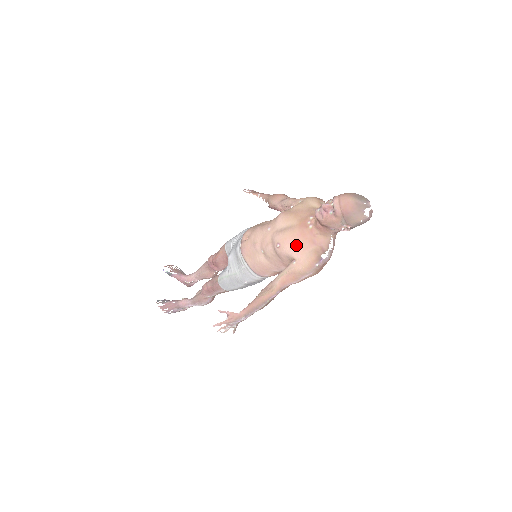
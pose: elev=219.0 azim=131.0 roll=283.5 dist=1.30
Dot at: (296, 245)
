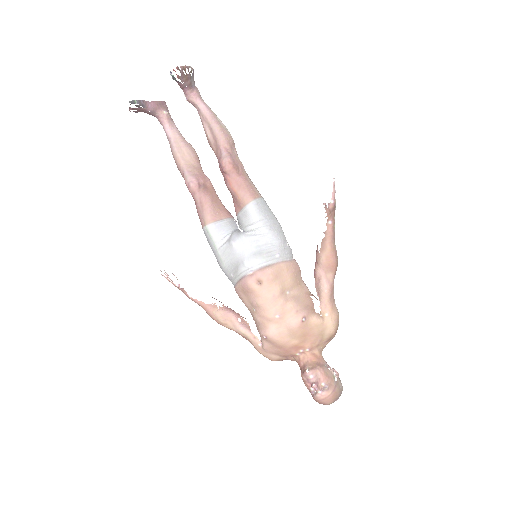
Dot at: (274, 349)
